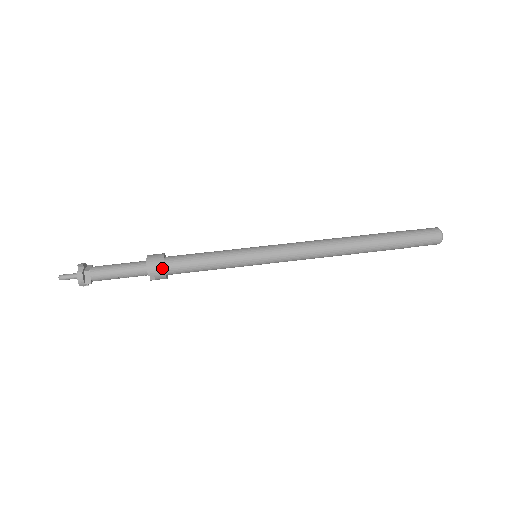
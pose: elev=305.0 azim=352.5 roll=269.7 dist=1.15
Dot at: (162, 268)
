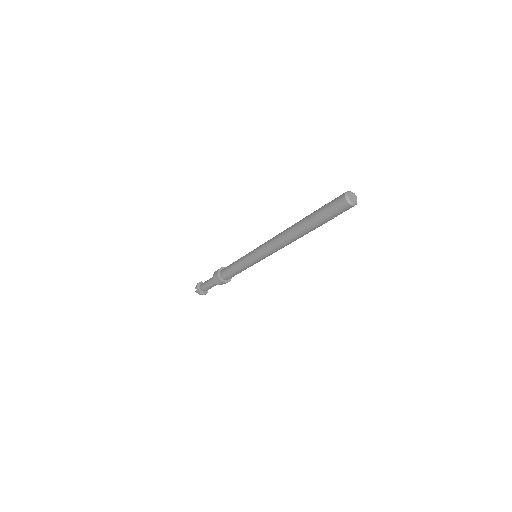
Dot at: (223, 282)
